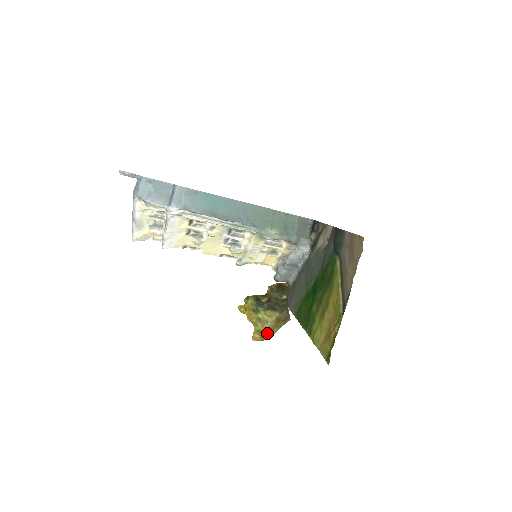
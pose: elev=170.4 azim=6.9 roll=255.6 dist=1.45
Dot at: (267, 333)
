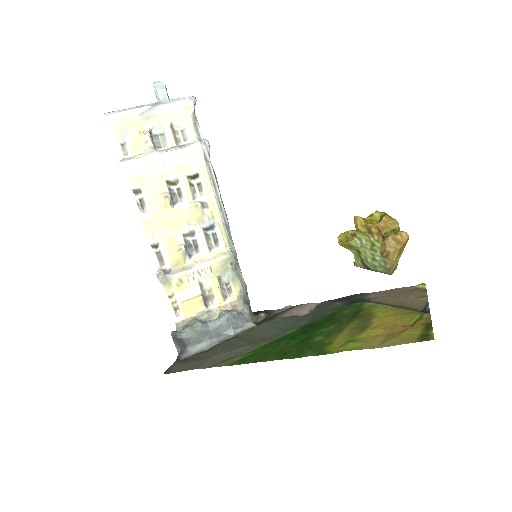
Dot at: (404, 247)
